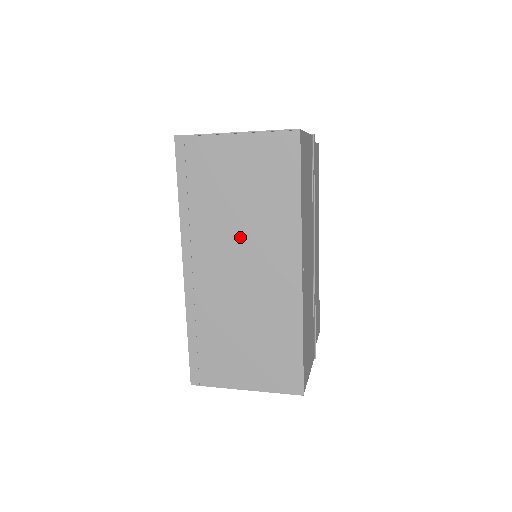
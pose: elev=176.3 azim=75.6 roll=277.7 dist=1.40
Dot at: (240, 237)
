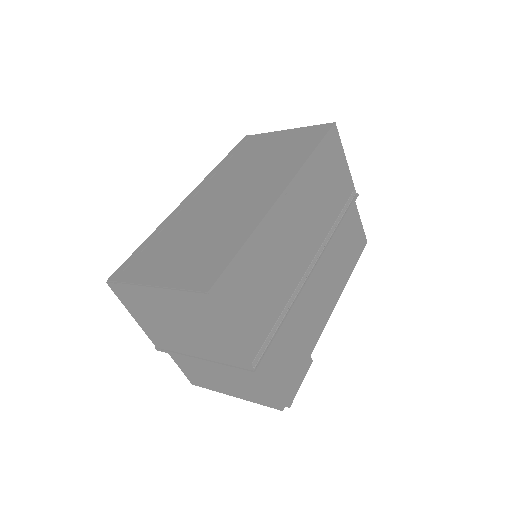
Dot at: (247, 176)
